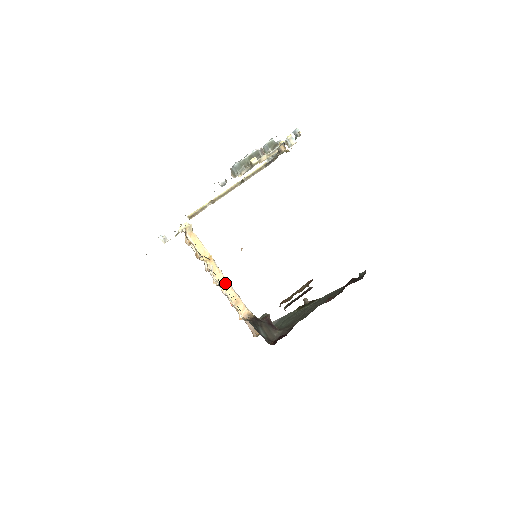
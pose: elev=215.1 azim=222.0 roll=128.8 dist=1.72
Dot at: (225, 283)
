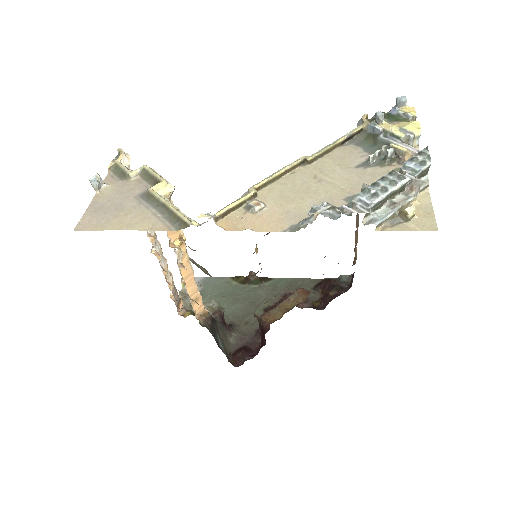
Dot at: (190, 276)
